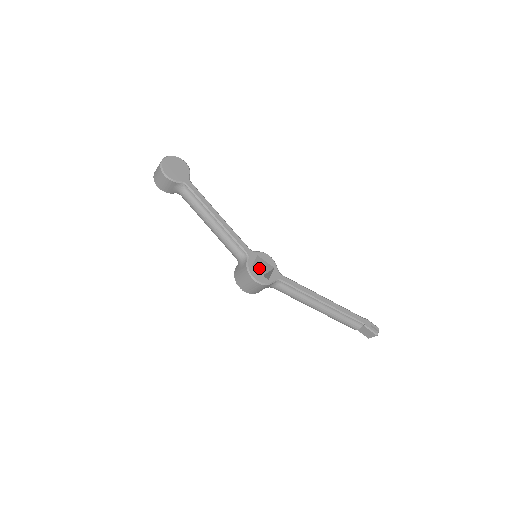
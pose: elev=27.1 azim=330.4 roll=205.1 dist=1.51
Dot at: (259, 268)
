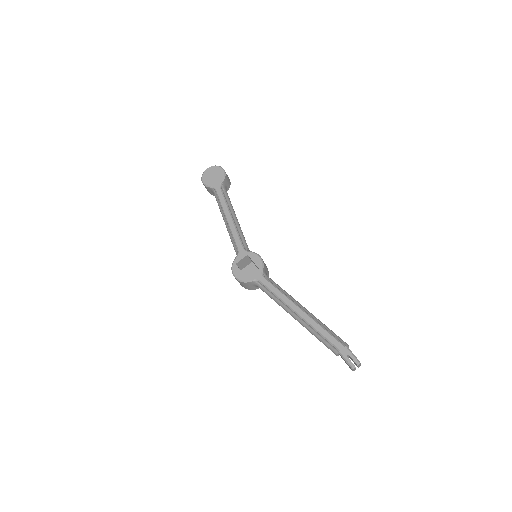
Dot at: occluded
